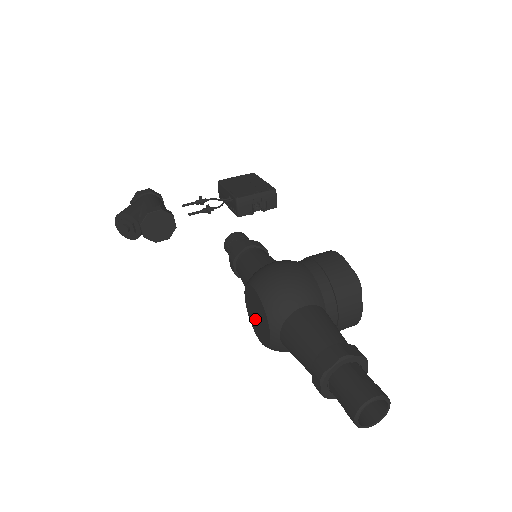
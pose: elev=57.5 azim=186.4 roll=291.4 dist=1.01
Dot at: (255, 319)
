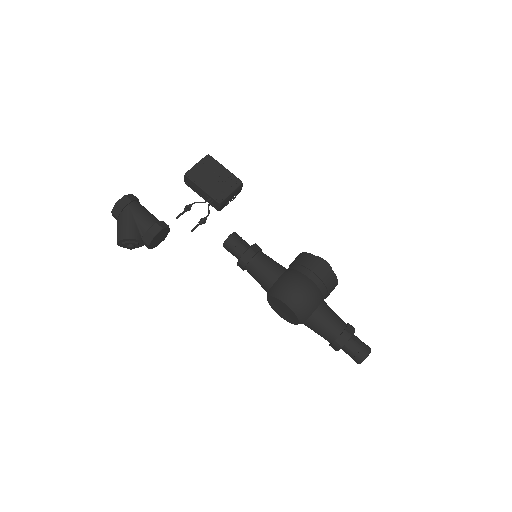
Dot at: (279, 310)
